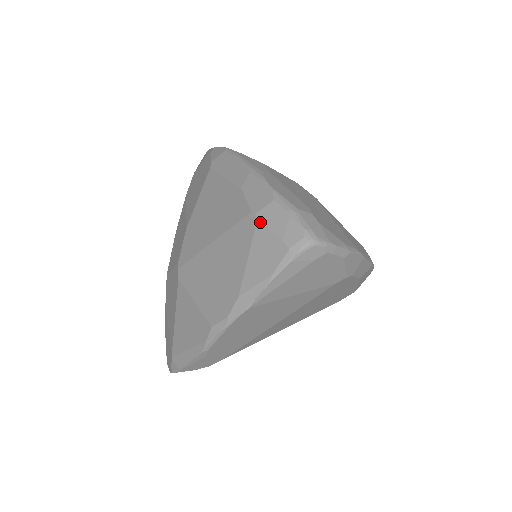
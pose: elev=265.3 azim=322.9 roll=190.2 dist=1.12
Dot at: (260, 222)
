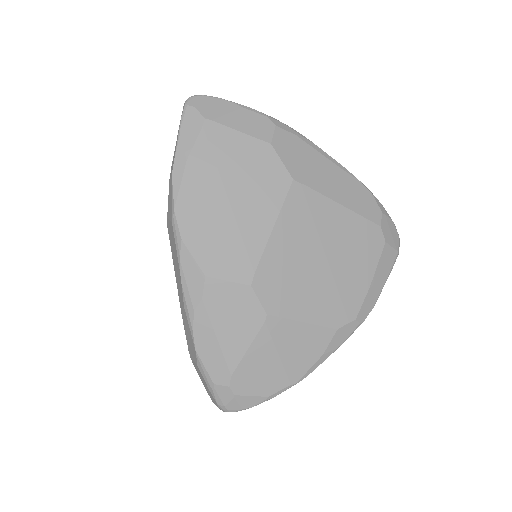
Dot at: (194, 366)
